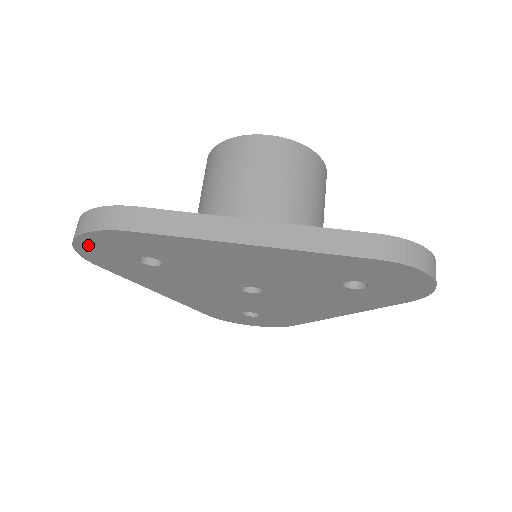
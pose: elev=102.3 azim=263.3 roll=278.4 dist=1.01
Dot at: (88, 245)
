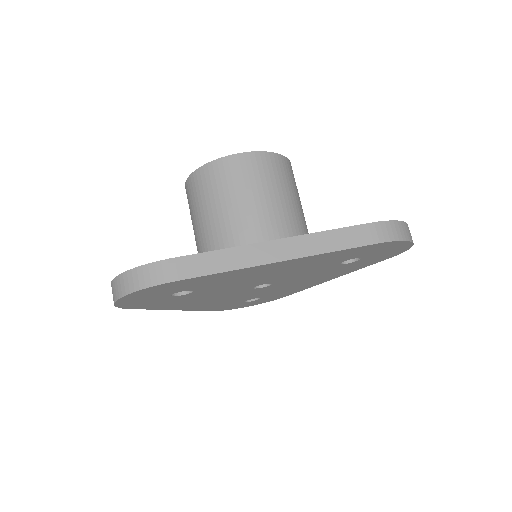
Dot at: (130, 299)
